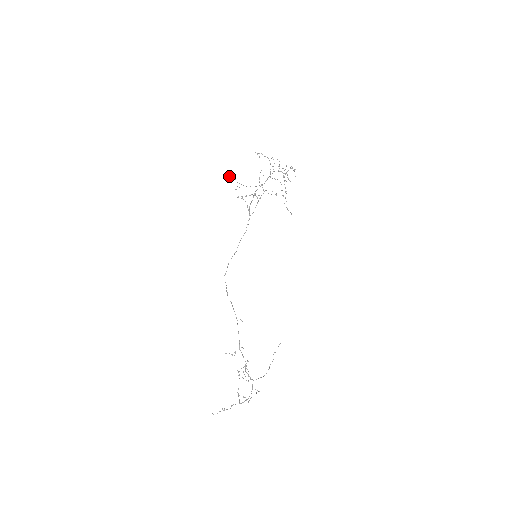
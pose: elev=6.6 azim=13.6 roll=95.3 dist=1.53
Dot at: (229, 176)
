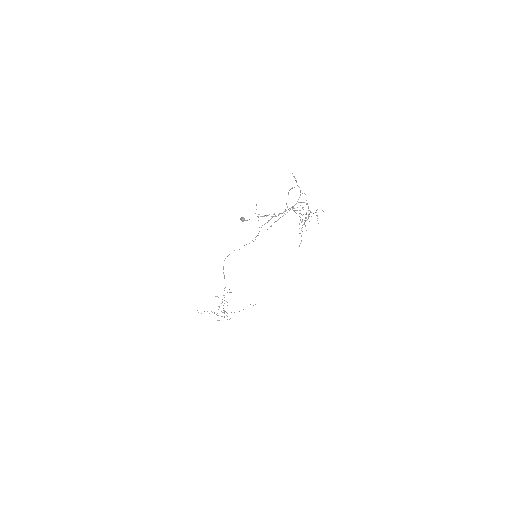
Dot at: (241, 220)
